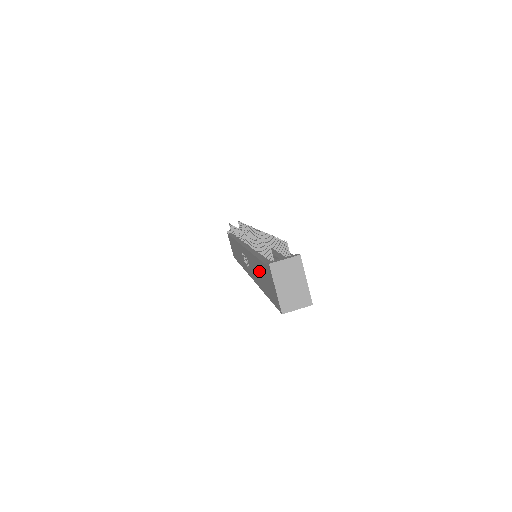
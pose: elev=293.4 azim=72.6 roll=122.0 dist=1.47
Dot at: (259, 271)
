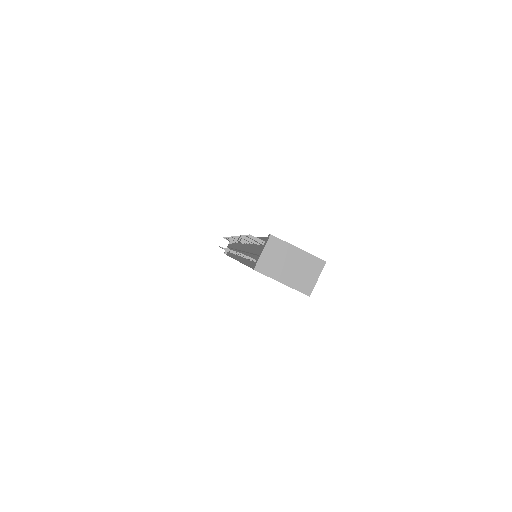
Dot at: occluded
